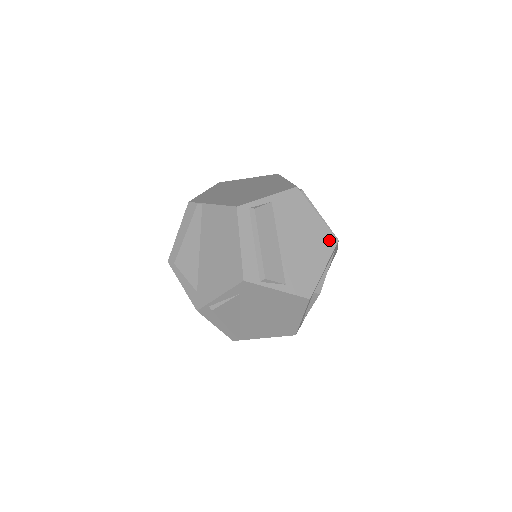
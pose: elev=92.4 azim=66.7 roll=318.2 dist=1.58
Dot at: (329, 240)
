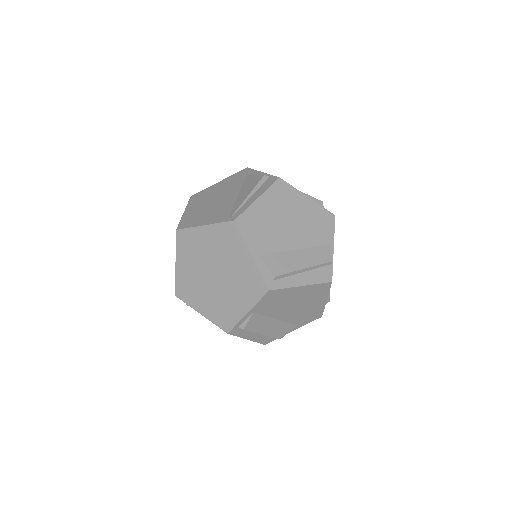
Dot at: (322, 288)
